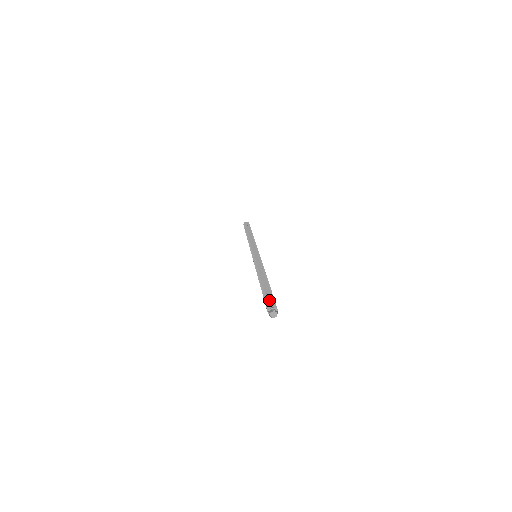
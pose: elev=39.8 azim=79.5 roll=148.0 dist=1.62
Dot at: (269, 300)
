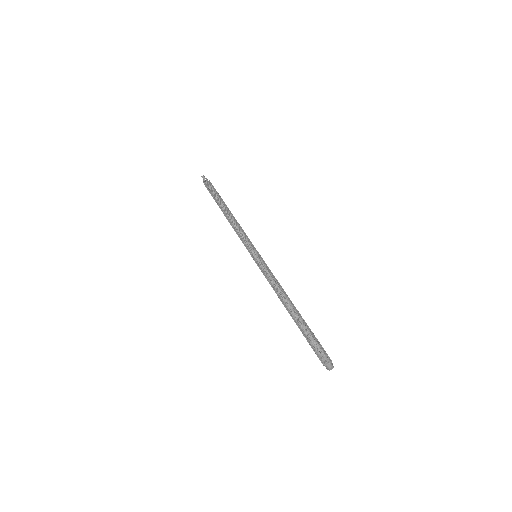
Dot at: occluded
